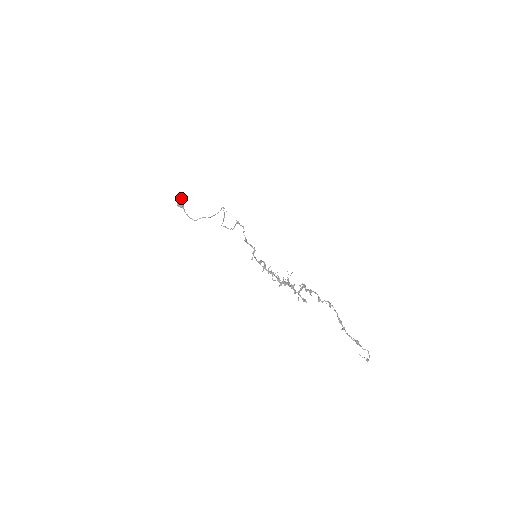
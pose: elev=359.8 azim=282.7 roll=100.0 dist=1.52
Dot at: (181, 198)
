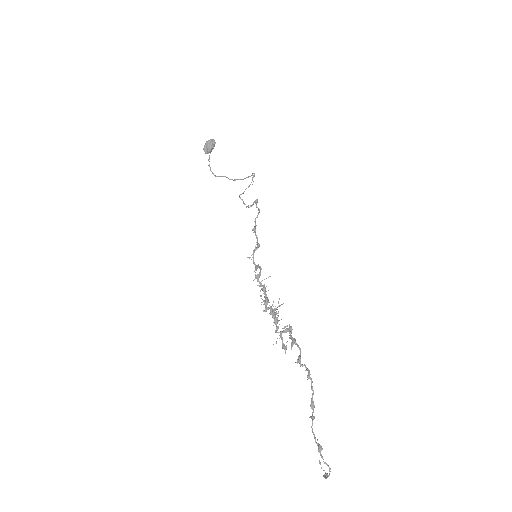
Dot at: (211, 141)
